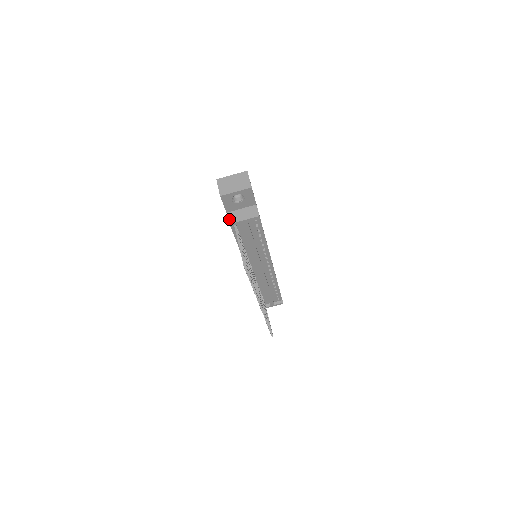
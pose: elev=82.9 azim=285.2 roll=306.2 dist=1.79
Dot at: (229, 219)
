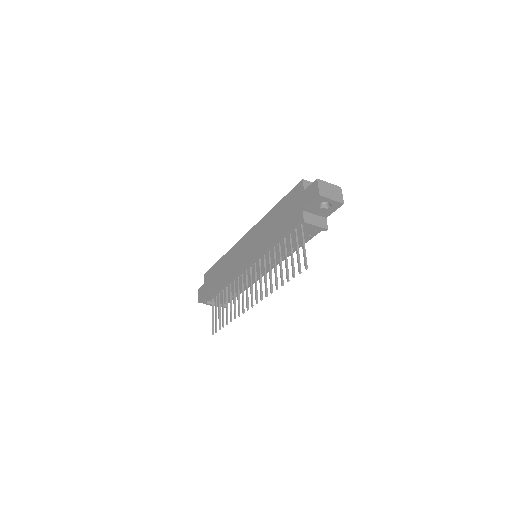
Dot at: (304, 217)
